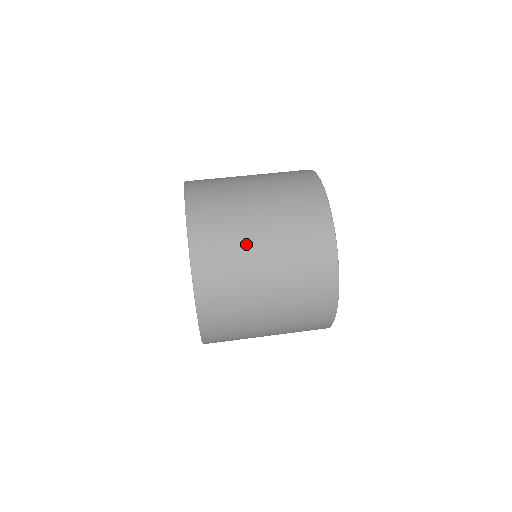
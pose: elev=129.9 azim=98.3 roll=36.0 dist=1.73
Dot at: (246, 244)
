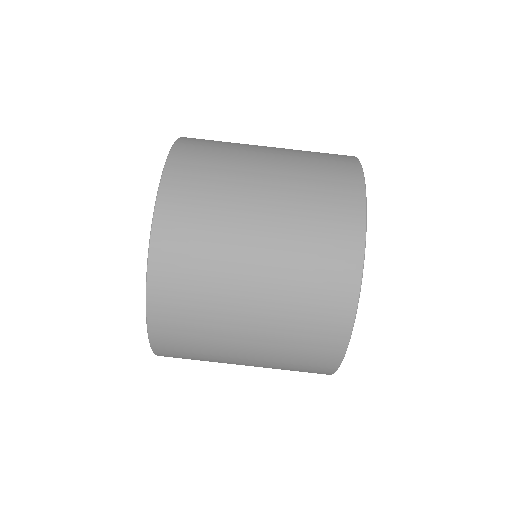
Dot at: occluded
